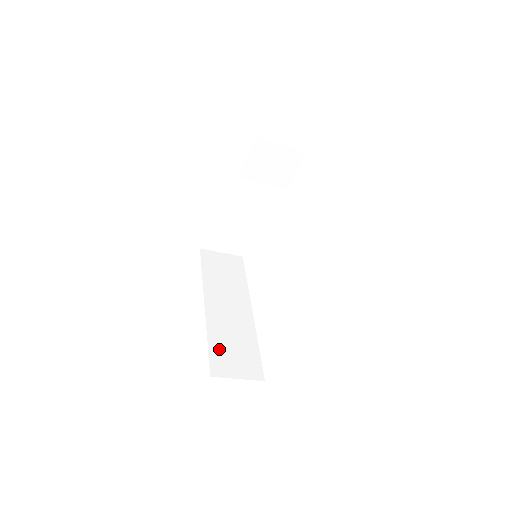
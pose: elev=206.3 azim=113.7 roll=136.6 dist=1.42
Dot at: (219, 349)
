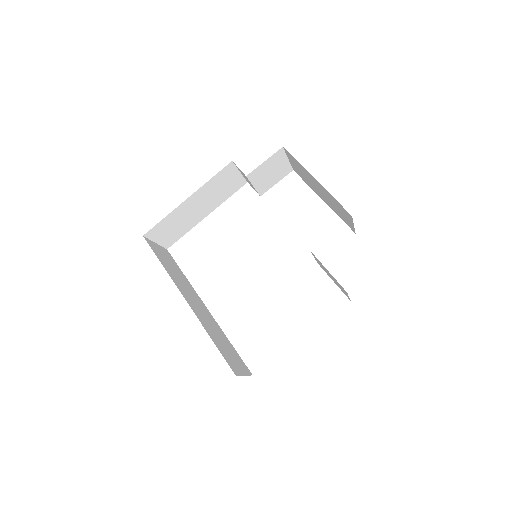
Dot at: (221, 348)
